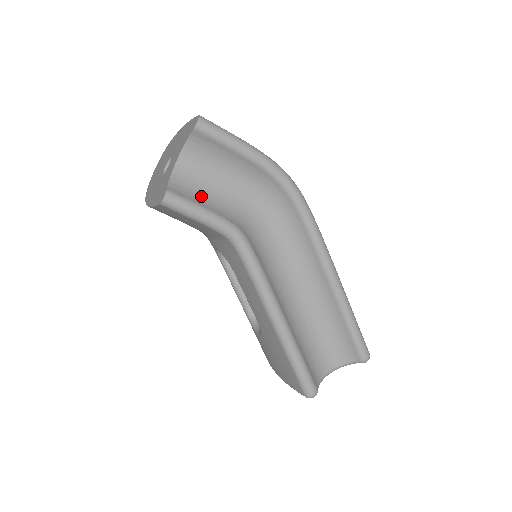
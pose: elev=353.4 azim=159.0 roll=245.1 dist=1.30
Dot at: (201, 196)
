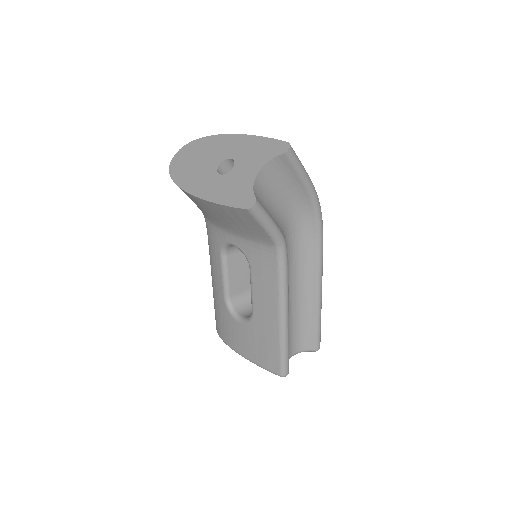
Dot at: (267, 207)
